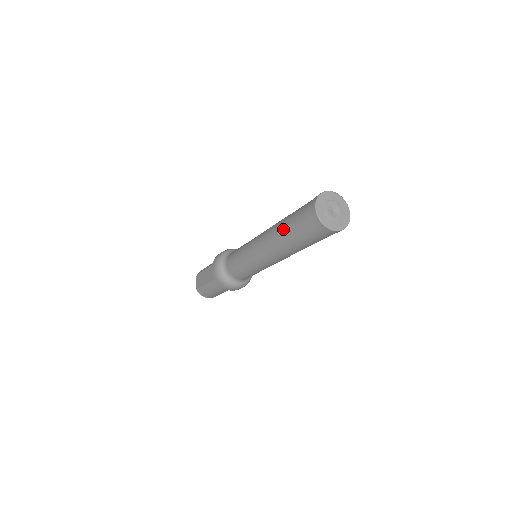
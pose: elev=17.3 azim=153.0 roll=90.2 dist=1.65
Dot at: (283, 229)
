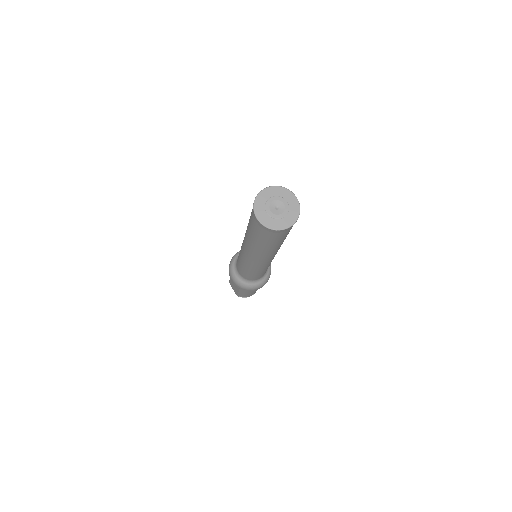
Dot at: (251, 241)
